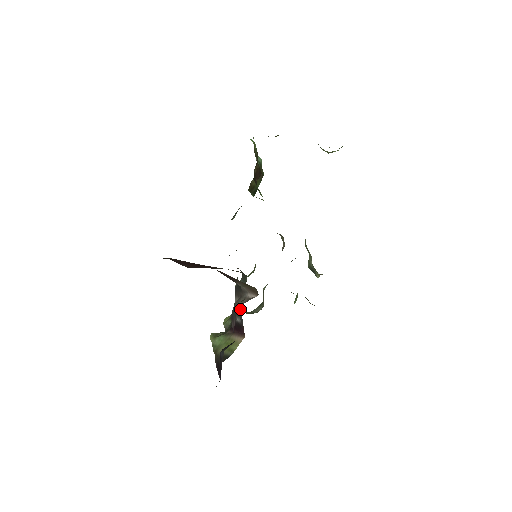
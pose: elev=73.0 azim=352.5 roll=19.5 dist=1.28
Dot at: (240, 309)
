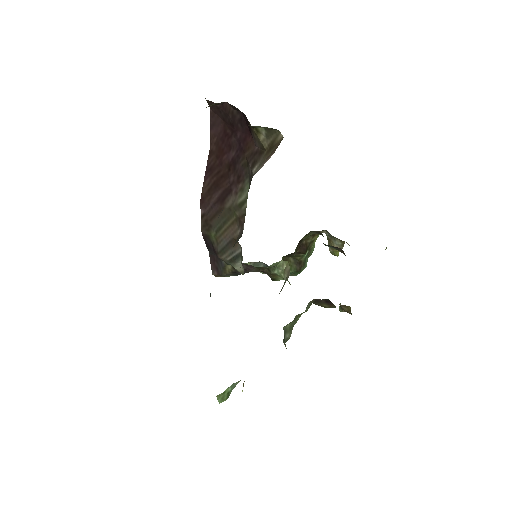
Dot at: occluded
